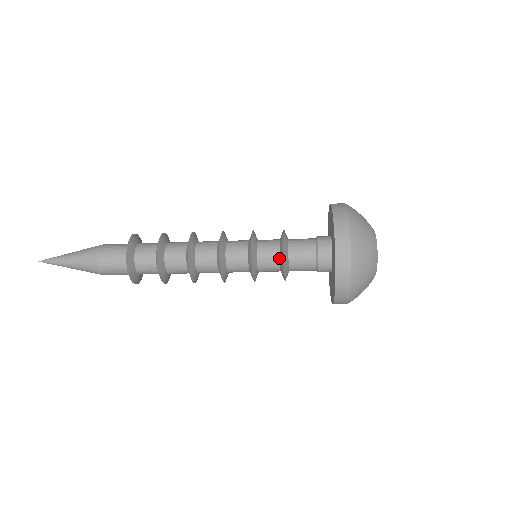
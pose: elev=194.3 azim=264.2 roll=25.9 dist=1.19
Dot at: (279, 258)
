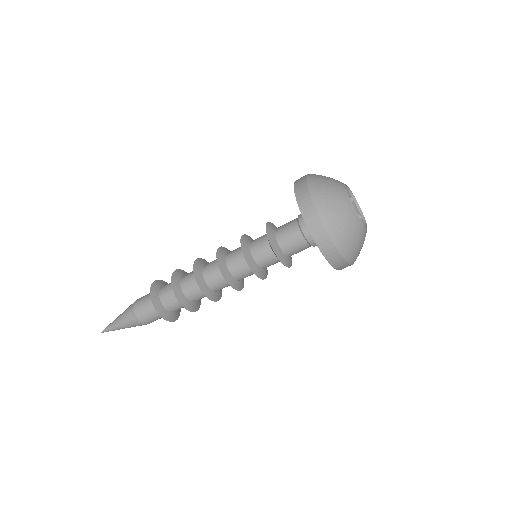
Dot at: (267, 238)
